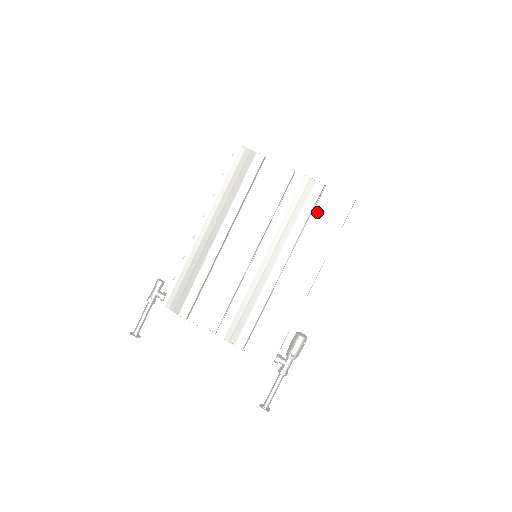
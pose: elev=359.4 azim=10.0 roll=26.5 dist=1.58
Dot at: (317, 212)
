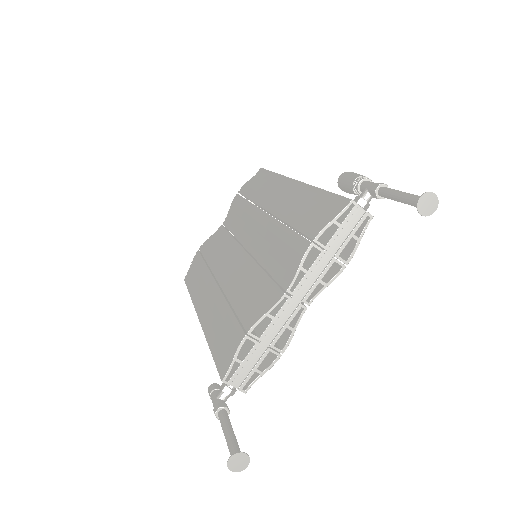
Dot at: (247, 194)
